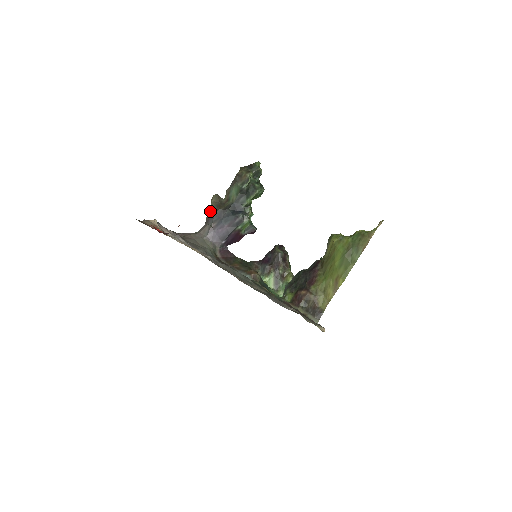
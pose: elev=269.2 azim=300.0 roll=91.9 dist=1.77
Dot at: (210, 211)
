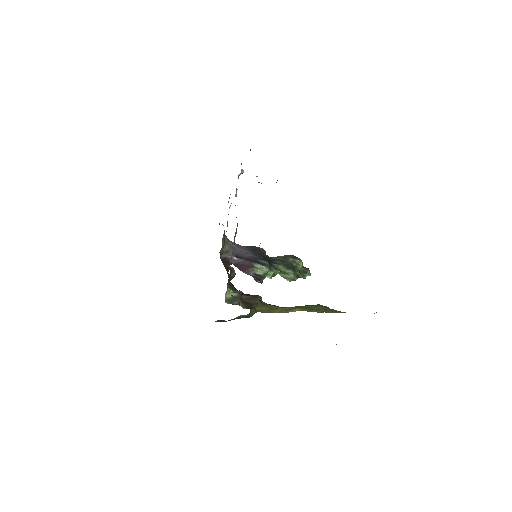
Dot at: occluded
